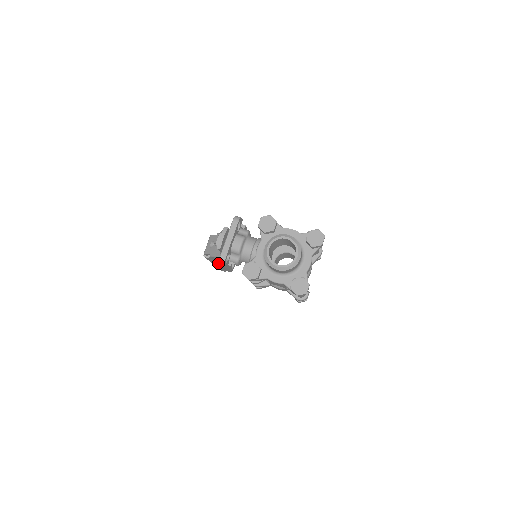
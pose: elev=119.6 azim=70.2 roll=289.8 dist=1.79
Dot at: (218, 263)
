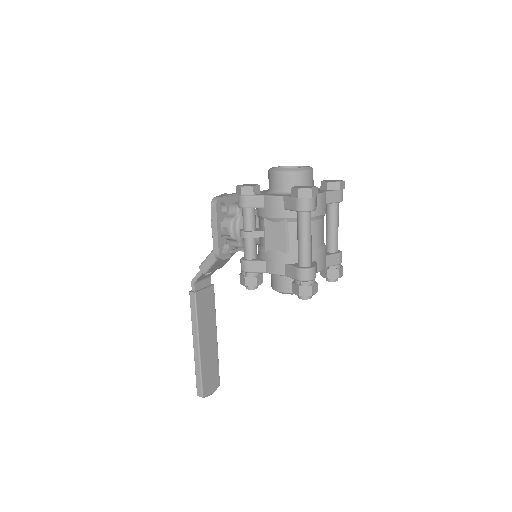
Dot at: (200, 343)
